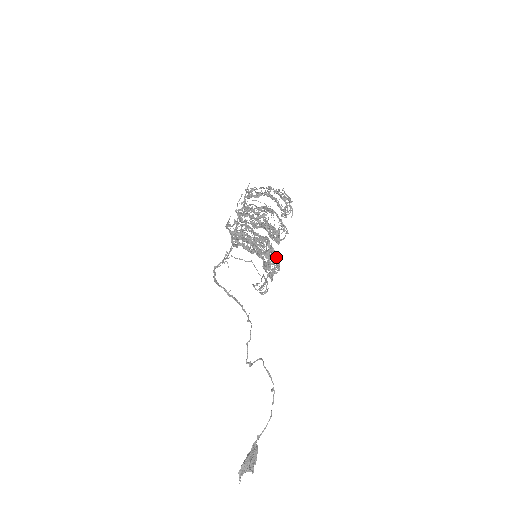
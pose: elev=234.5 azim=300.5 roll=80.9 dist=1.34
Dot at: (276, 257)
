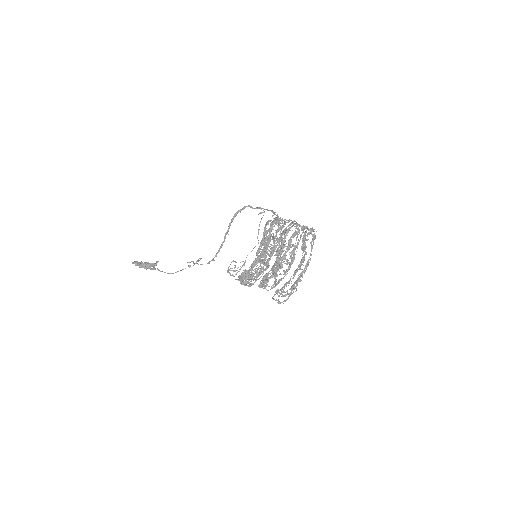
Dot at: occluded
